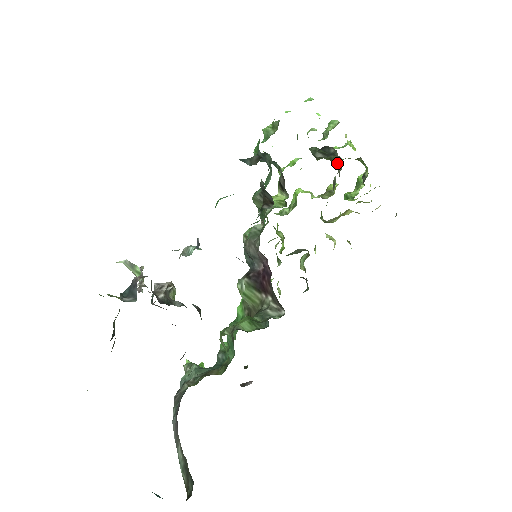
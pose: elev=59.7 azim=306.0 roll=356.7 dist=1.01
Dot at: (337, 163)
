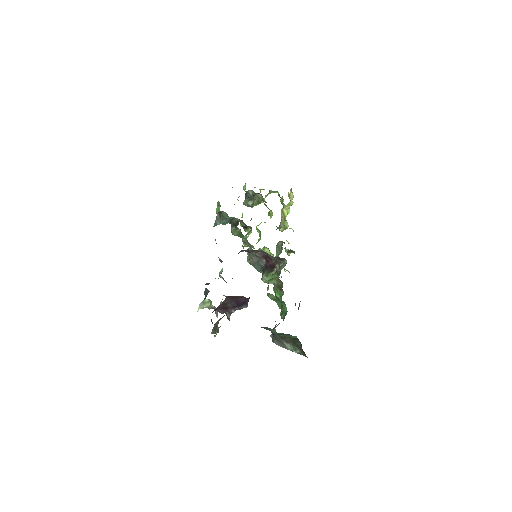
Dot at: (261, 199)
